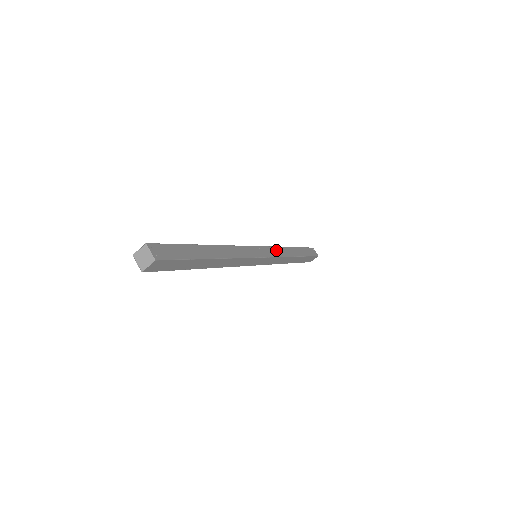
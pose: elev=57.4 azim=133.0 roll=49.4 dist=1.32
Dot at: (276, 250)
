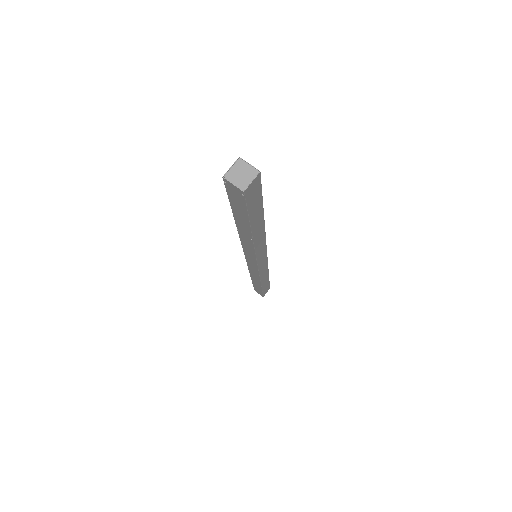
Dot at: occluded
